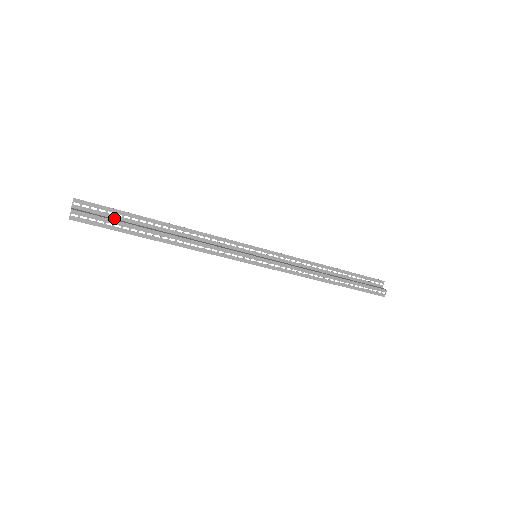
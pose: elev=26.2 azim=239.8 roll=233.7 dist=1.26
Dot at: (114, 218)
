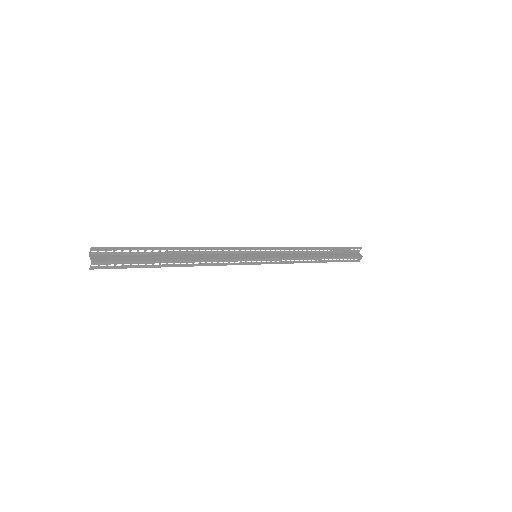
Dot at: (129, 254)
